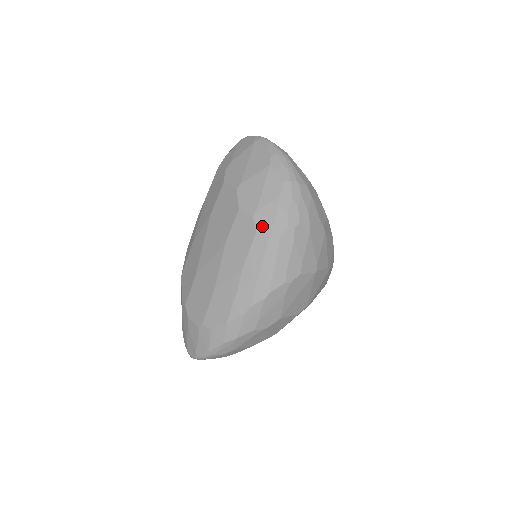
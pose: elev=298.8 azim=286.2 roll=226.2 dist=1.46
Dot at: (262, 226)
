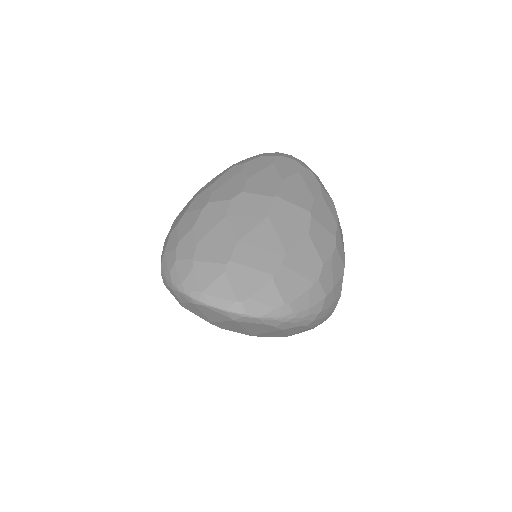
Dot at: occluded
